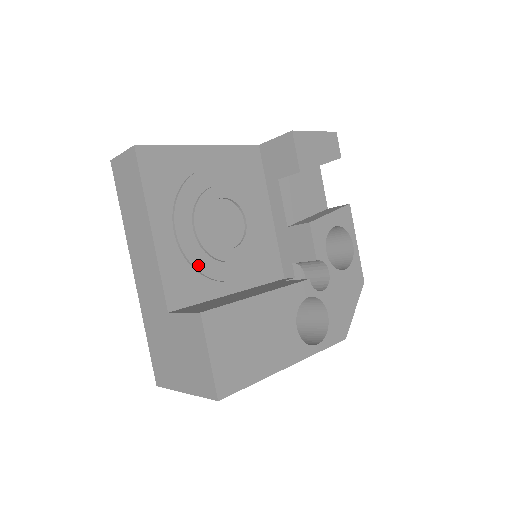
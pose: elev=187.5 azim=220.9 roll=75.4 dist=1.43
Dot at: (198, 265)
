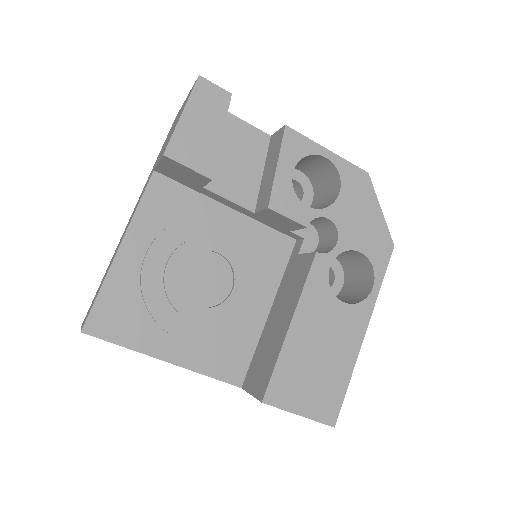
Dot at: (223, 335)
